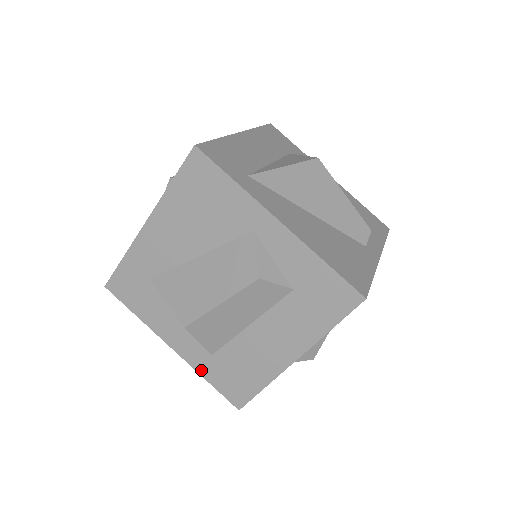
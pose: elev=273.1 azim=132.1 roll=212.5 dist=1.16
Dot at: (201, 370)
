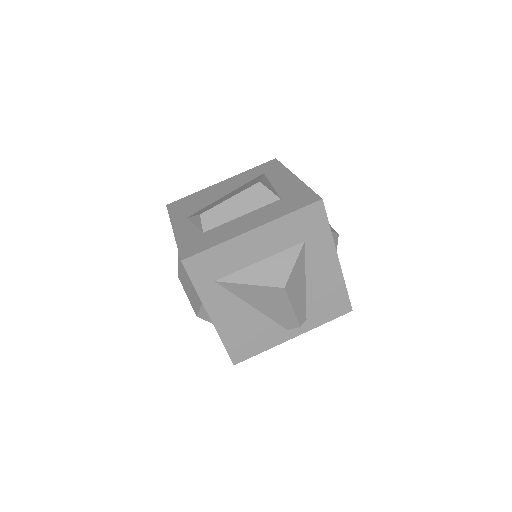
Dot at: occluded
